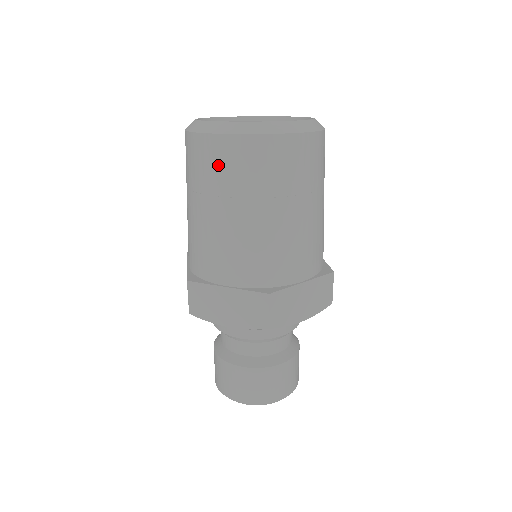
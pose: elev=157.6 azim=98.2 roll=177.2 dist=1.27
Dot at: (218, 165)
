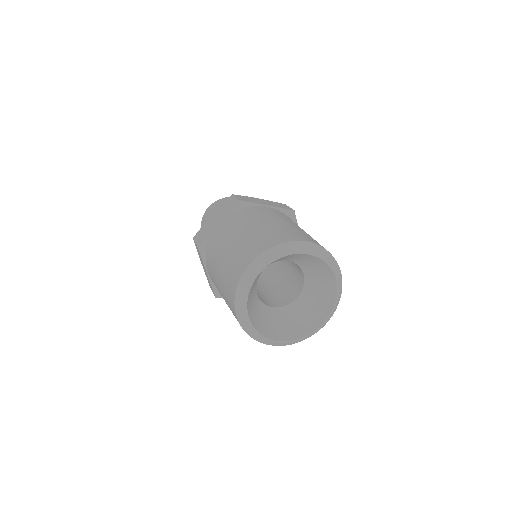
Dot at: occluded
